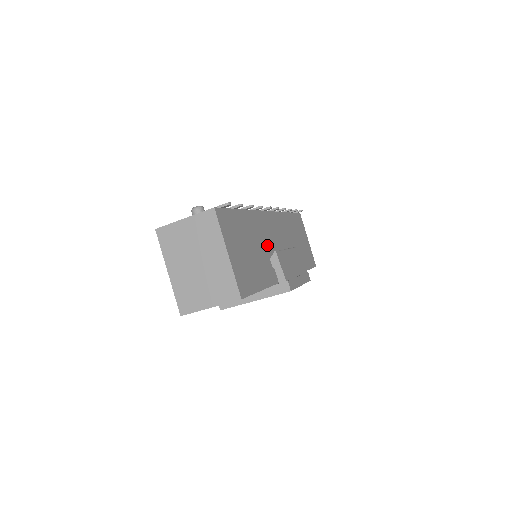
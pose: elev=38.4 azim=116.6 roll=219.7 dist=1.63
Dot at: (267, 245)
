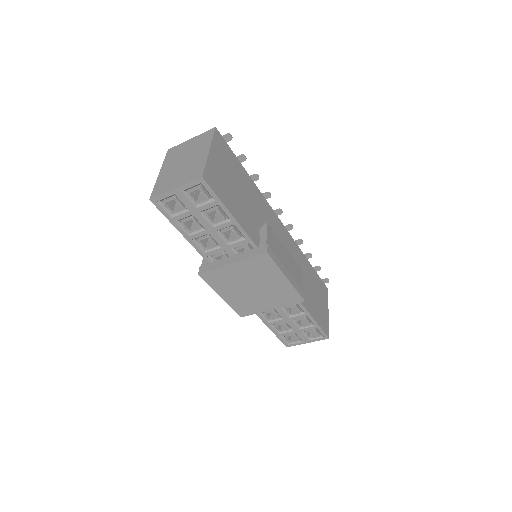
Dot at: (263, 222)
